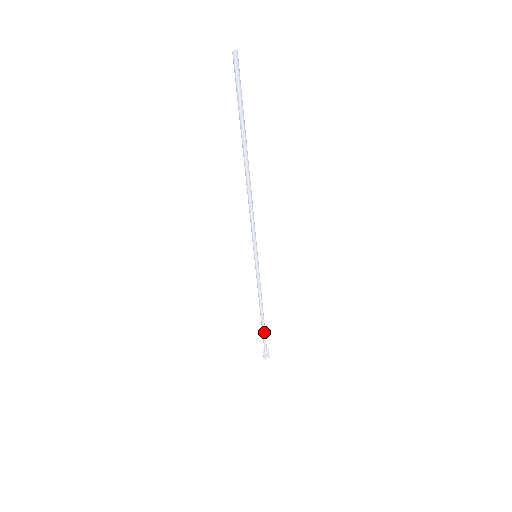
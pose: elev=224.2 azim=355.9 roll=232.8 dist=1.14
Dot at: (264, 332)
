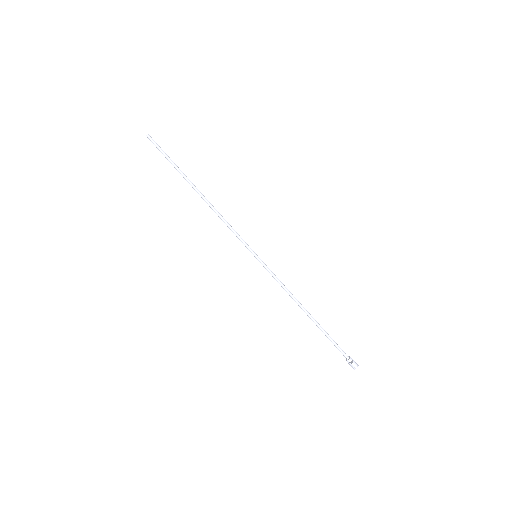
Dot at: (326, 333)
